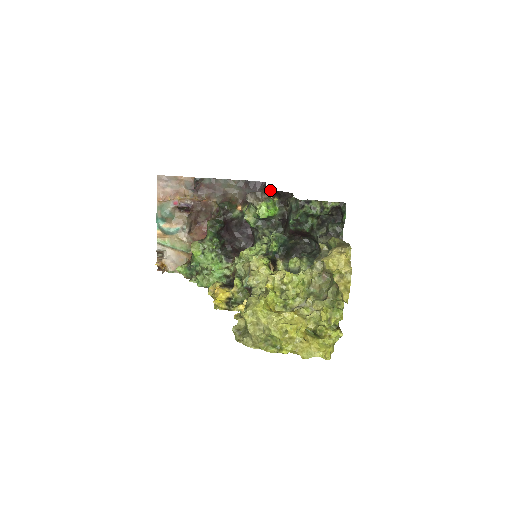
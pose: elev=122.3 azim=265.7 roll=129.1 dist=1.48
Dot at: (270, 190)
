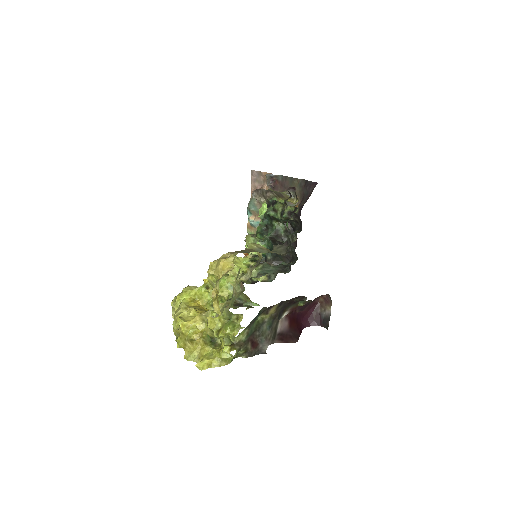
Dot at: occluded
